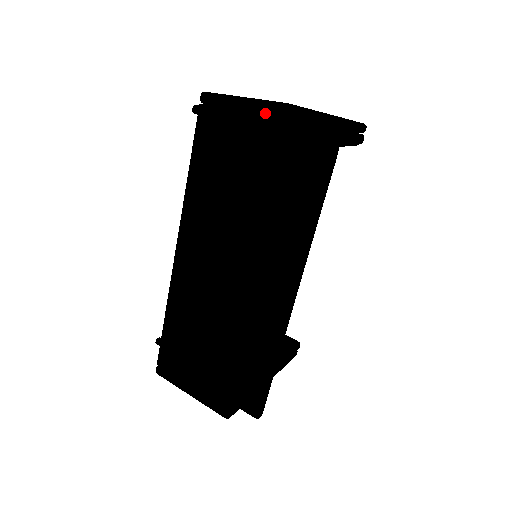
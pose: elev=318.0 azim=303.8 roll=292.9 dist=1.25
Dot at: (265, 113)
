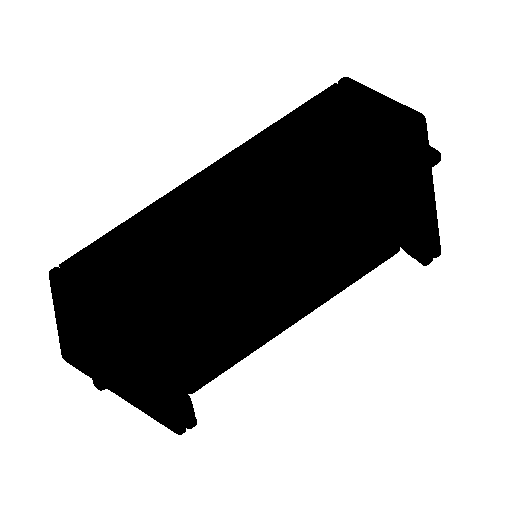
Dot at: (392, 101)
